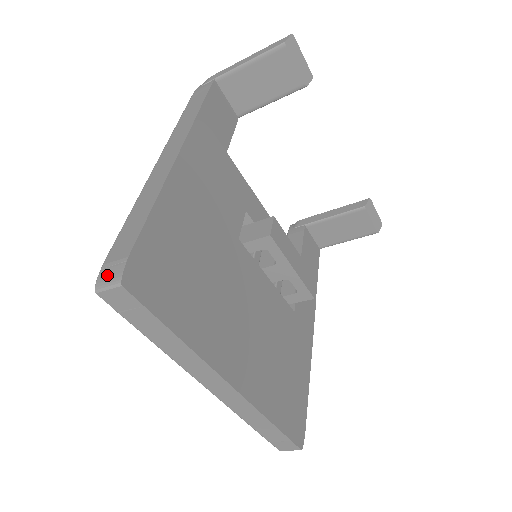
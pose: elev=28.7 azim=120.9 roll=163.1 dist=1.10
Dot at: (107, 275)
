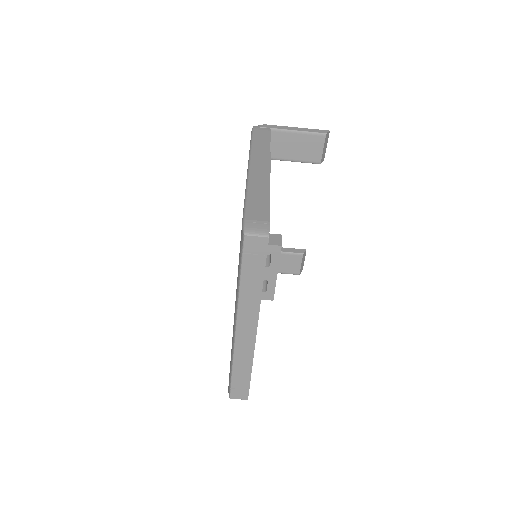
Dot at: (255, 227)
